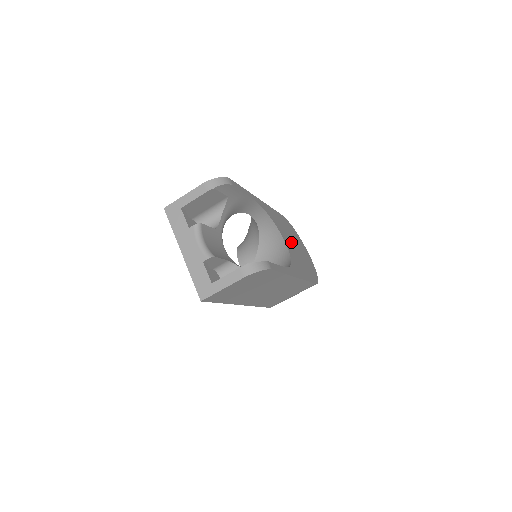
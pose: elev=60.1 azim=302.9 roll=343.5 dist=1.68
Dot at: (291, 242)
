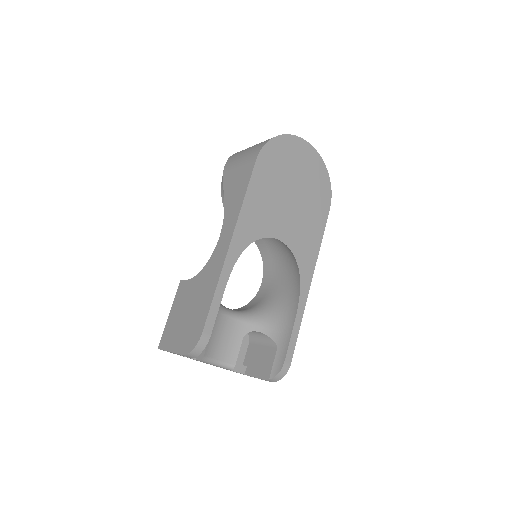
Dot at: (285, 207)
